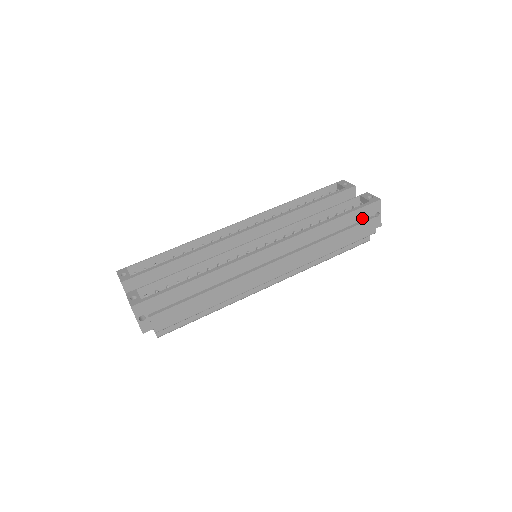
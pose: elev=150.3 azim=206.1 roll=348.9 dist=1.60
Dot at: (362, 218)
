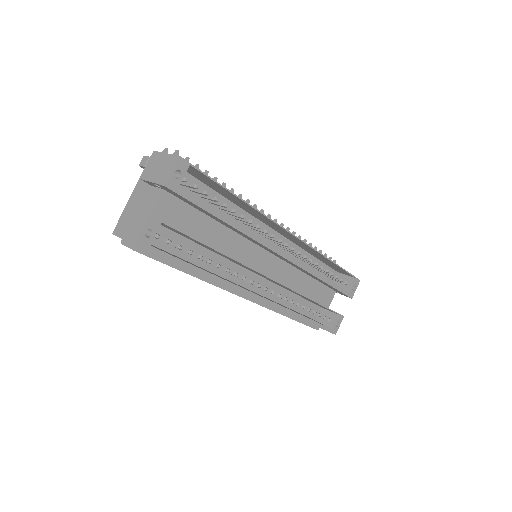
Dot at: occluded
